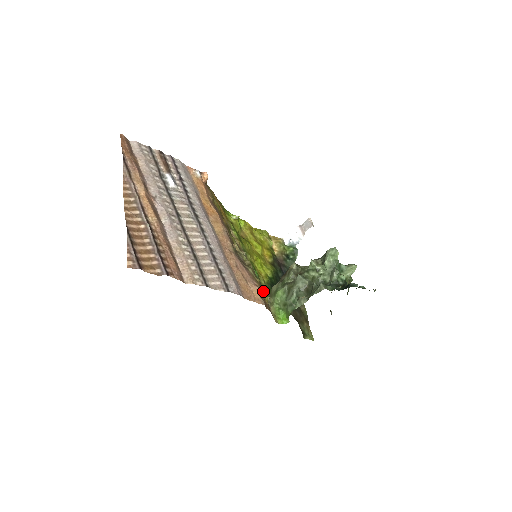
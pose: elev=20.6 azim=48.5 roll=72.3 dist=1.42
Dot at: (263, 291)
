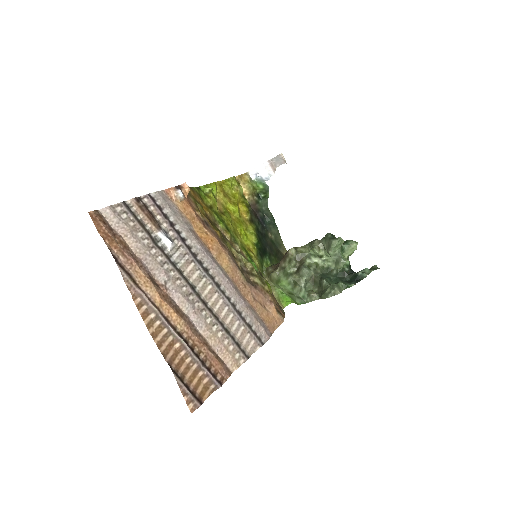
Dot at: occluded
